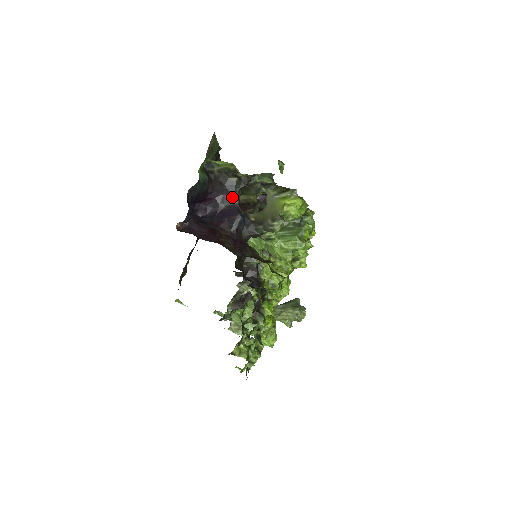
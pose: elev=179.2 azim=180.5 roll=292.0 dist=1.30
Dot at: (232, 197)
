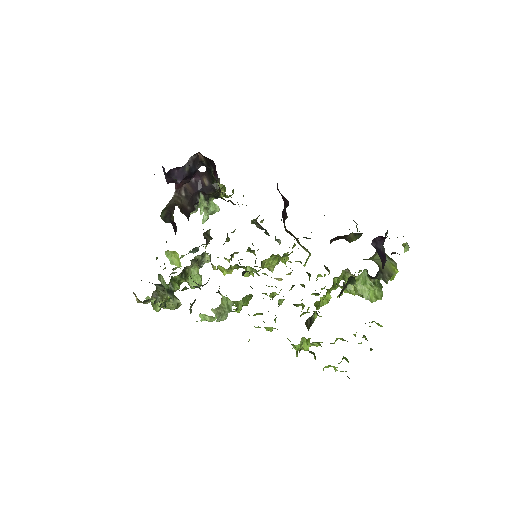
Dot at: occluded
